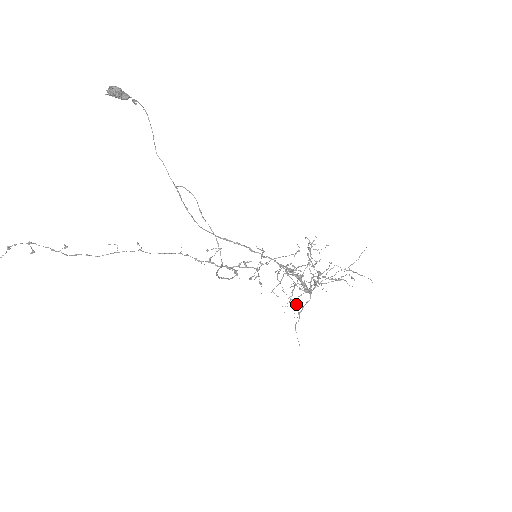
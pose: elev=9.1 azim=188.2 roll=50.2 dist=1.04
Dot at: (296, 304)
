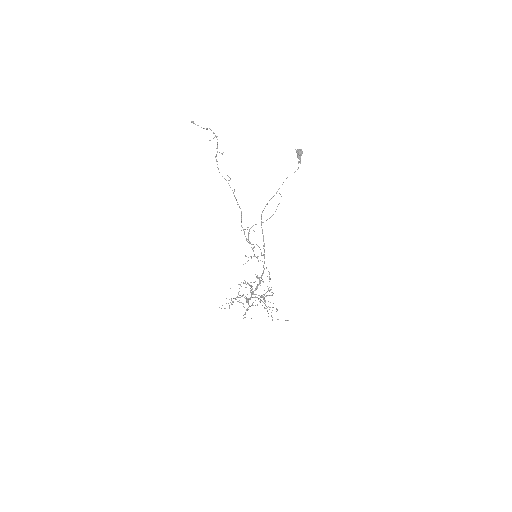
Dot at: occluded
